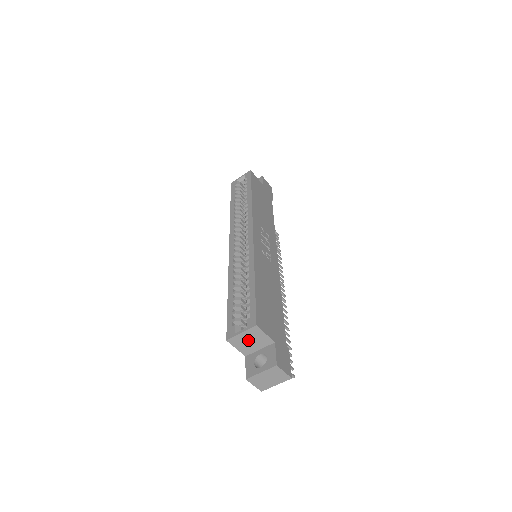
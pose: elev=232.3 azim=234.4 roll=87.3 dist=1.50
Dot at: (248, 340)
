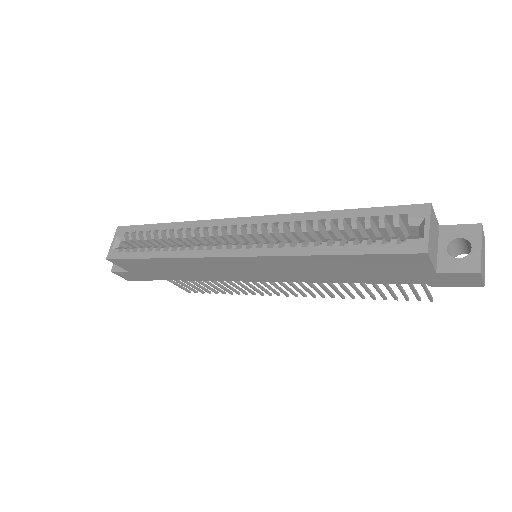
Dot at: (432, 238)
